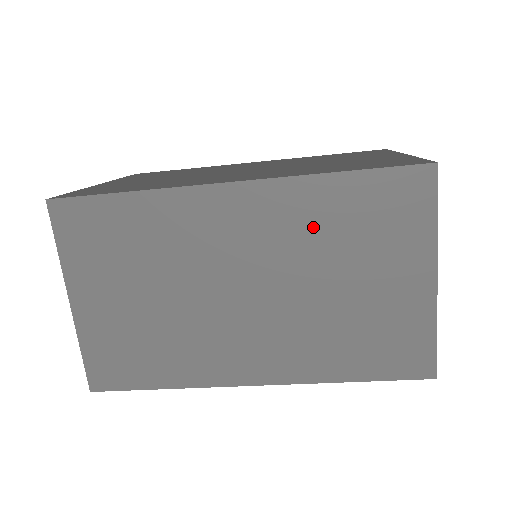
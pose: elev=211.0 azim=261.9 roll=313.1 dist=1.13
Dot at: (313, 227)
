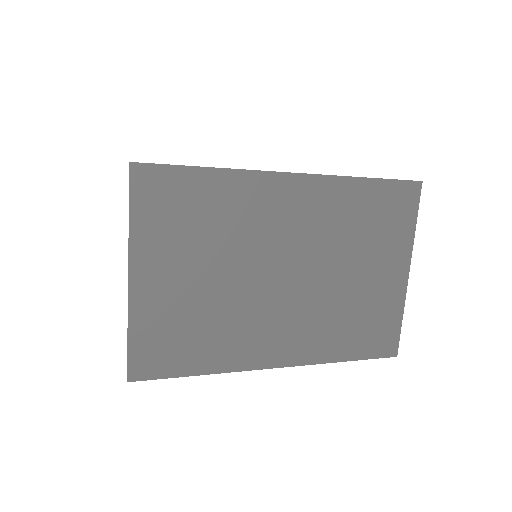
Dot at: occluded
